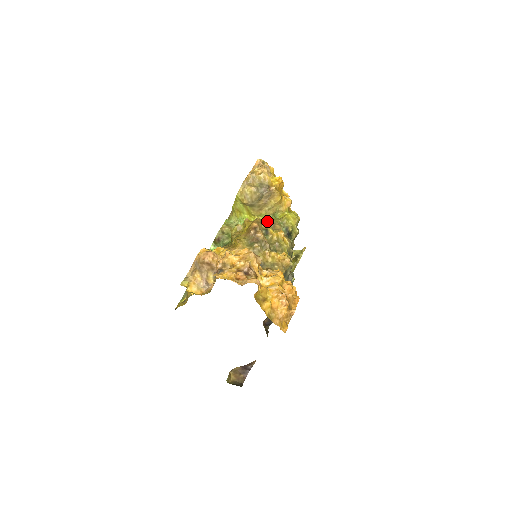
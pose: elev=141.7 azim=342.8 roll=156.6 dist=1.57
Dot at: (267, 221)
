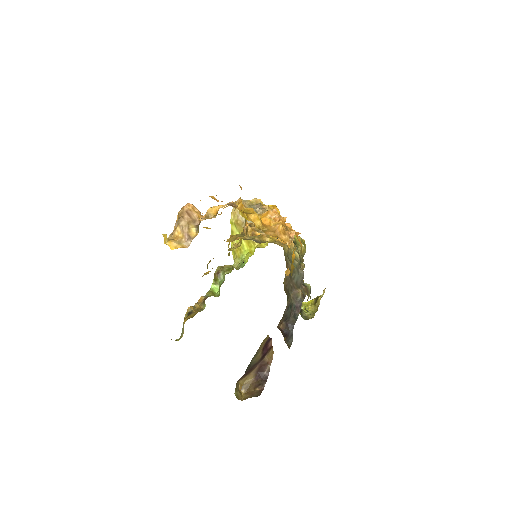
Dot at: occluded
